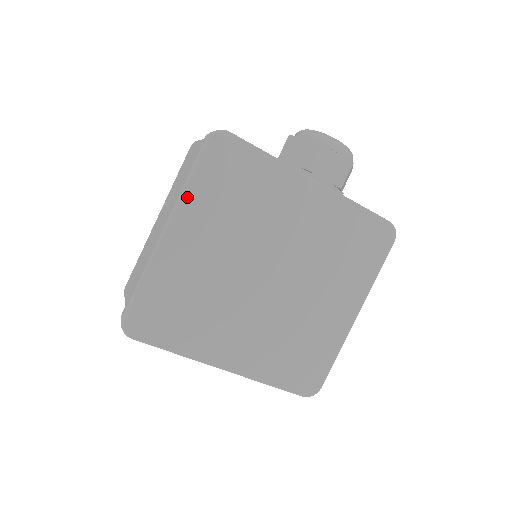
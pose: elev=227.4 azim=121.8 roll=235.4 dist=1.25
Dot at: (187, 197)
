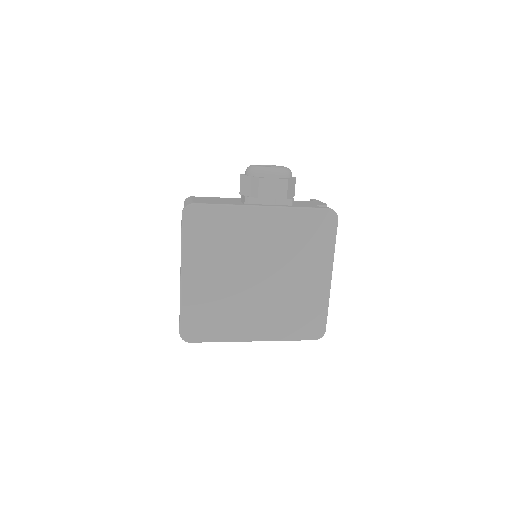
Dot at: (186, 252)
